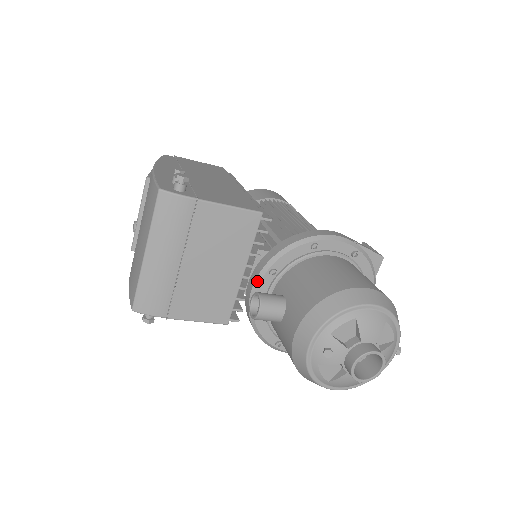
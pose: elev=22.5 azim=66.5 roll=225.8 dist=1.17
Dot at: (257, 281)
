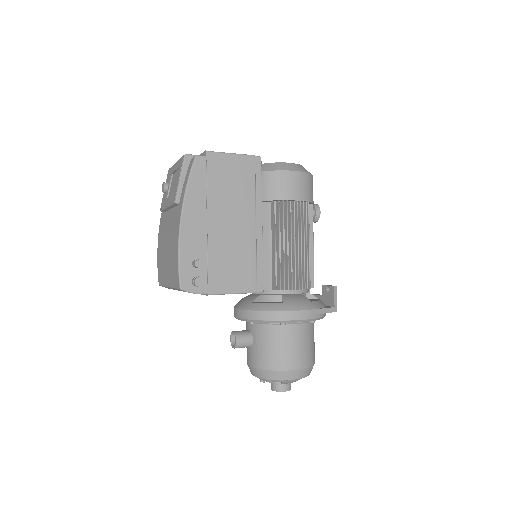
Dot at: (241, 319)
